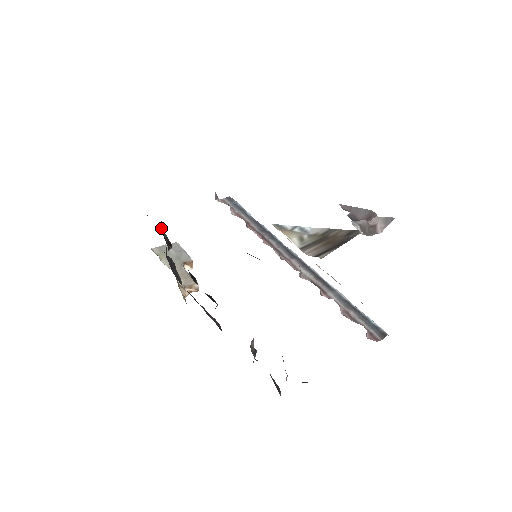
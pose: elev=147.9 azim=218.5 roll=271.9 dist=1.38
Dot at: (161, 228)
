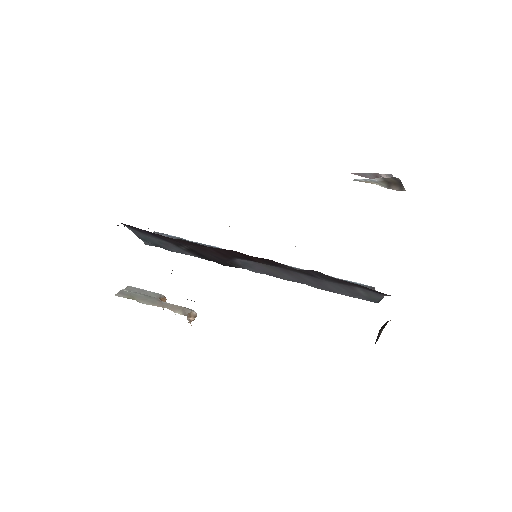
Dot at: occluded
